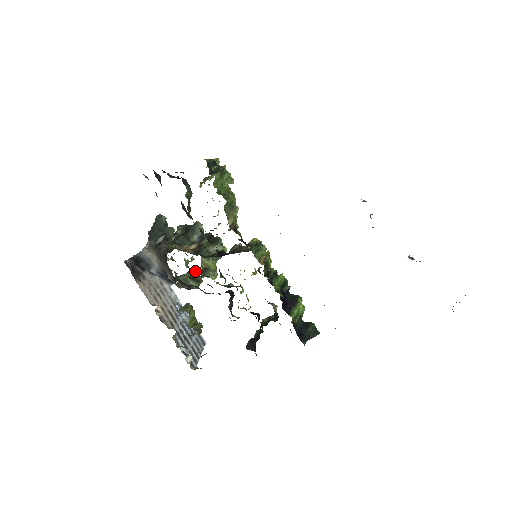
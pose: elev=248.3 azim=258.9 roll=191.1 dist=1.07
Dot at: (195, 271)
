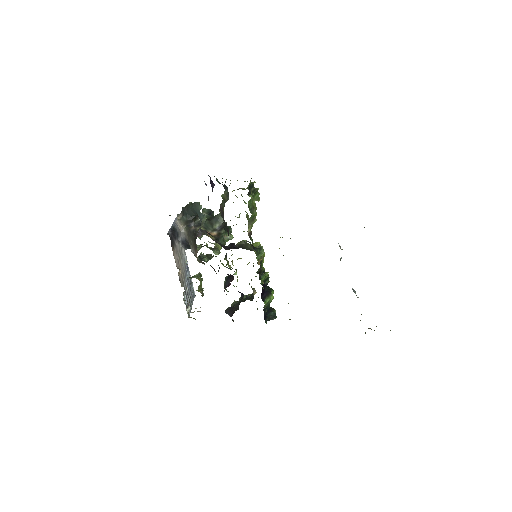
Dot at: (206, 245)
